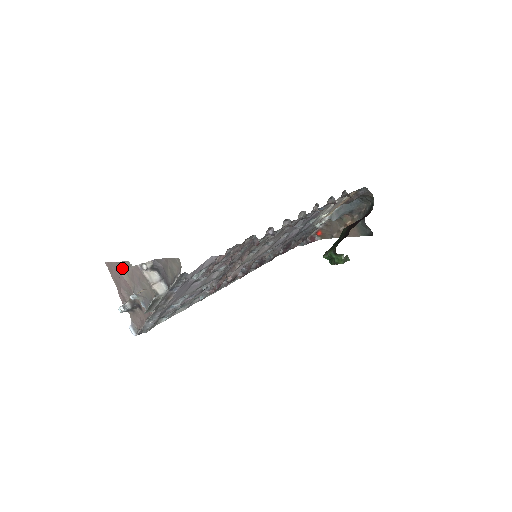
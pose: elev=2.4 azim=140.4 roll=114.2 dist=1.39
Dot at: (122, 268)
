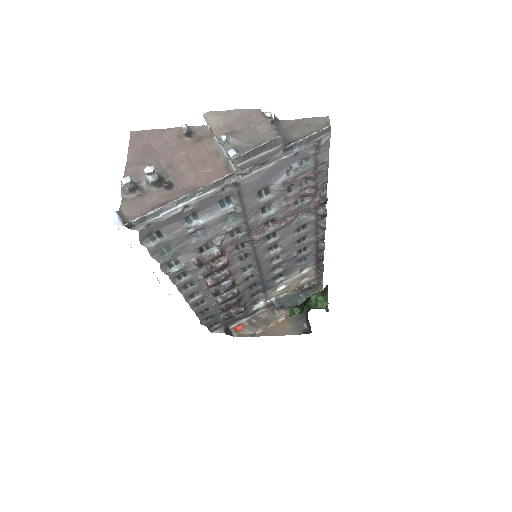
Dot at: (218, 113)
